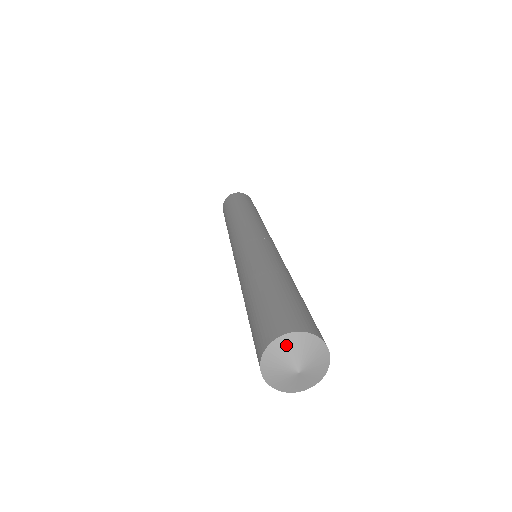
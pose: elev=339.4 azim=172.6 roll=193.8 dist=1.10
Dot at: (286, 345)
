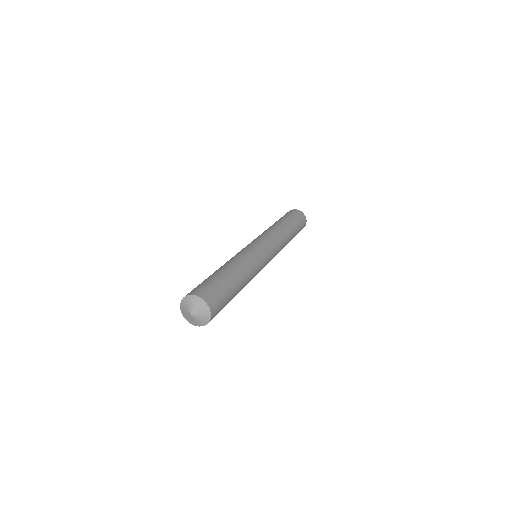
Dot at: (196, 301)
